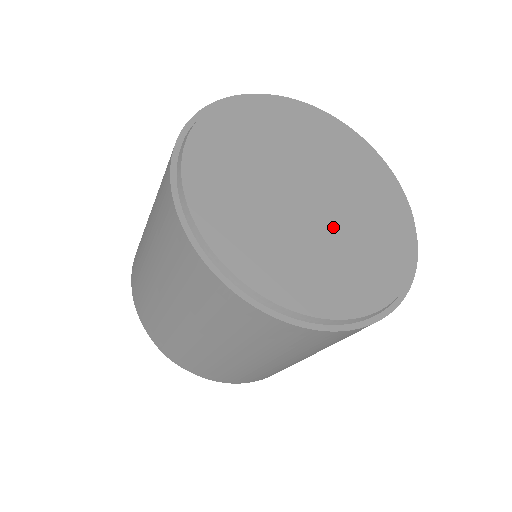
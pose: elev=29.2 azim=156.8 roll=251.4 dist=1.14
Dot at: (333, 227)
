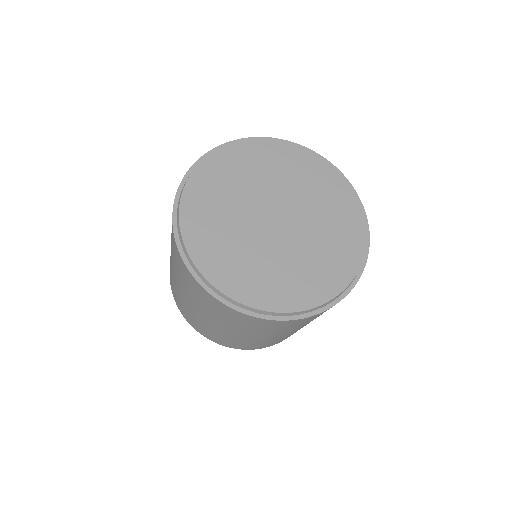
Dot at: (290, 244)
